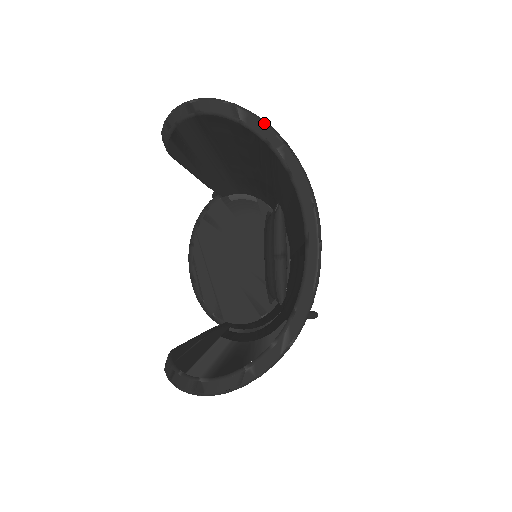
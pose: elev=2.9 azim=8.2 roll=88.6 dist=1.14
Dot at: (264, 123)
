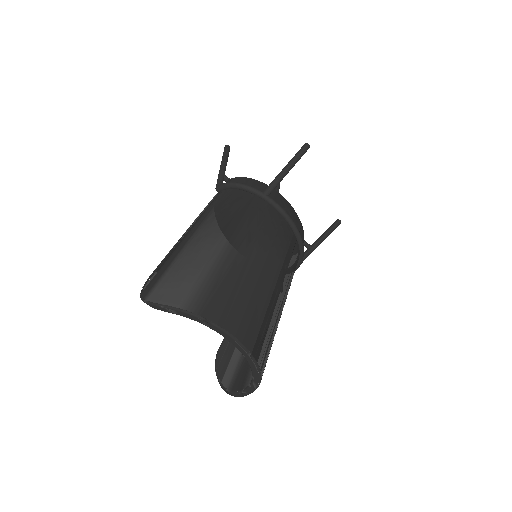
Dot at: (188, 314)
